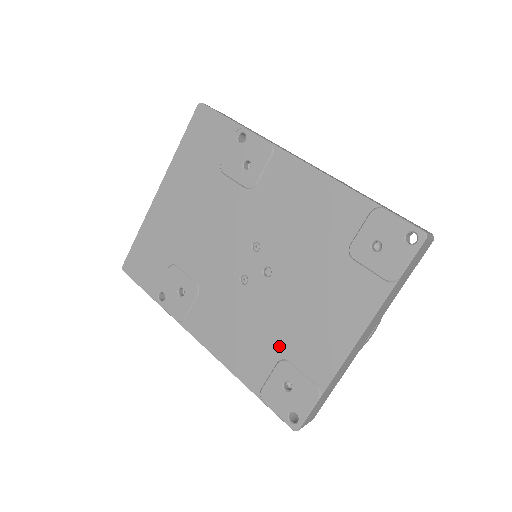
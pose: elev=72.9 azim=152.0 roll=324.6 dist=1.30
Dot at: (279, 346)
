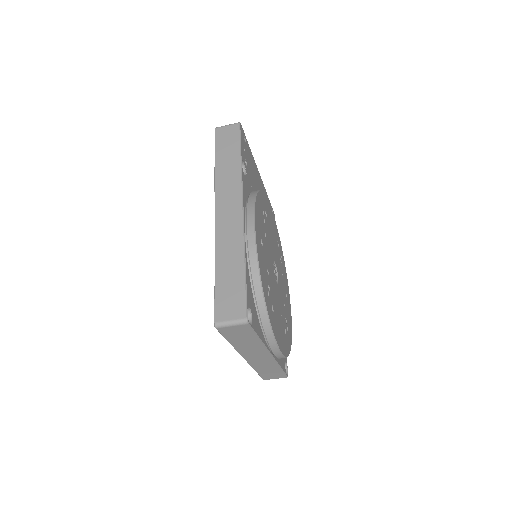
Dot at: occluded
